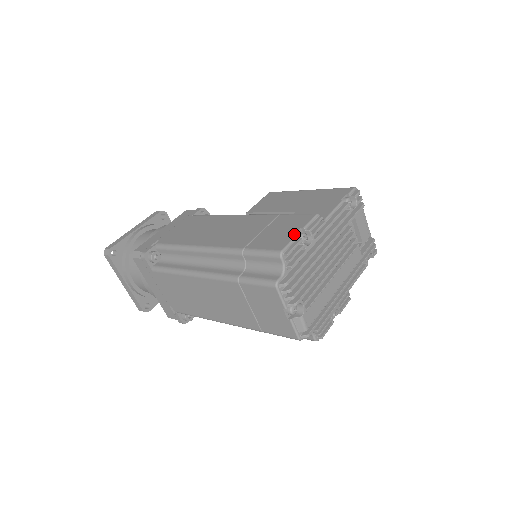
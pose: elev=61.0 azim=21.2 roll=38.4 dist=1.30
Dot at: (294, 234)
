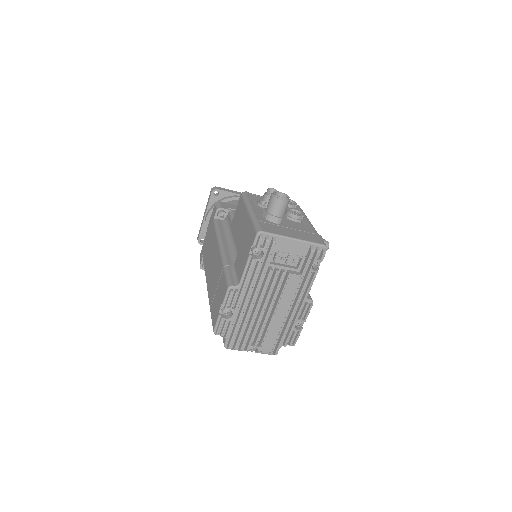
Dot at: (218, 312)
